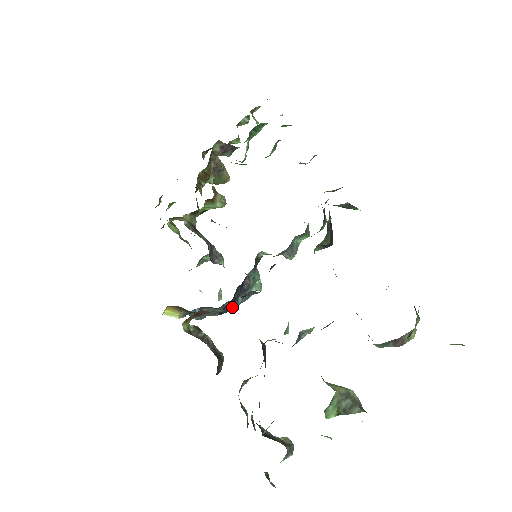
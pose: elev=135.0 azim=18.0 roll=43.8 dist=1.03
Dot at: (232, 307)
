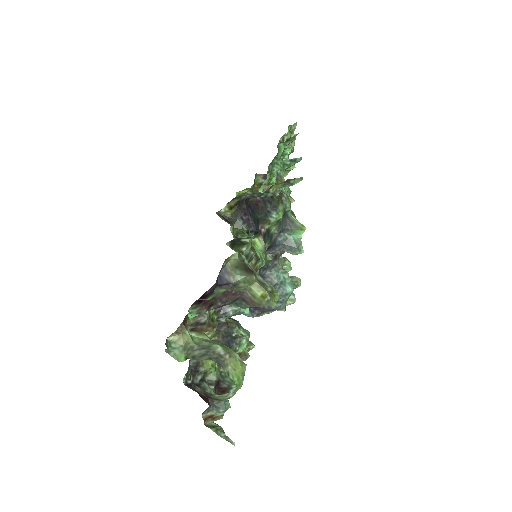
Dot at: (278, 305)
